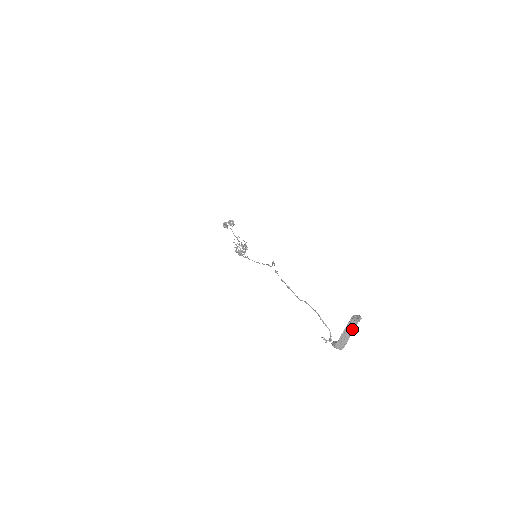
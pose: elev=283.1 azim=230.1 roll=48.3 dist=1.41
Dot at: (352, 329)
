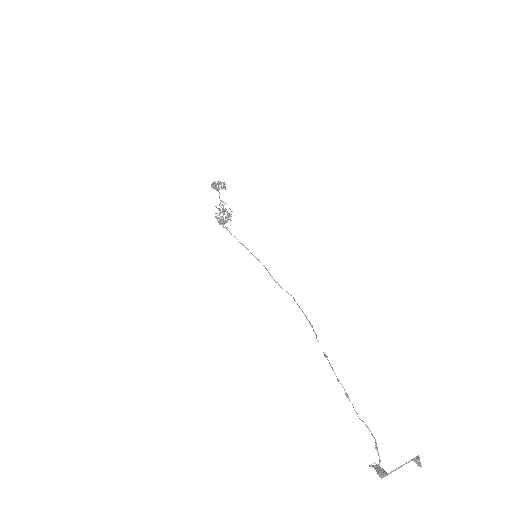
Dot at: (404, 464)
